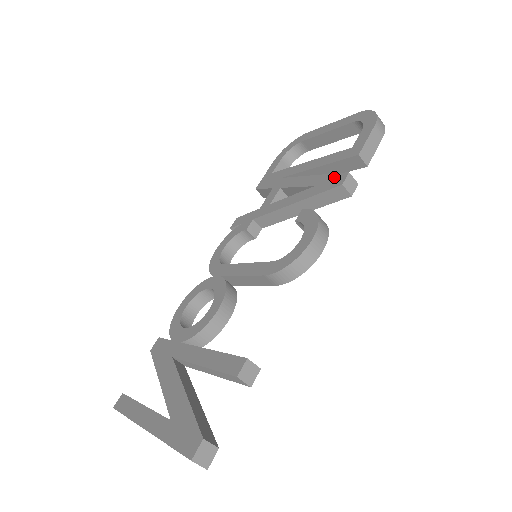
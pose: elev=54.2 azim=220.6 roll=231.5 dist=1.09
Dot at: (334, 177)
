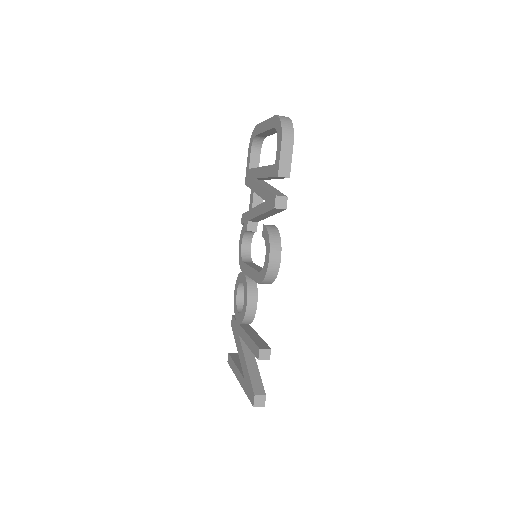
Dot at: (271, 197)
